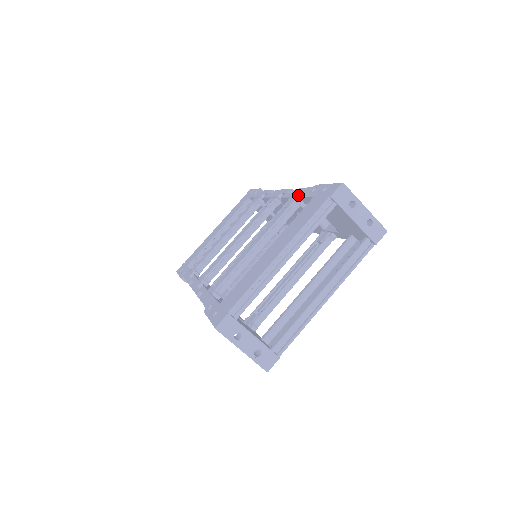
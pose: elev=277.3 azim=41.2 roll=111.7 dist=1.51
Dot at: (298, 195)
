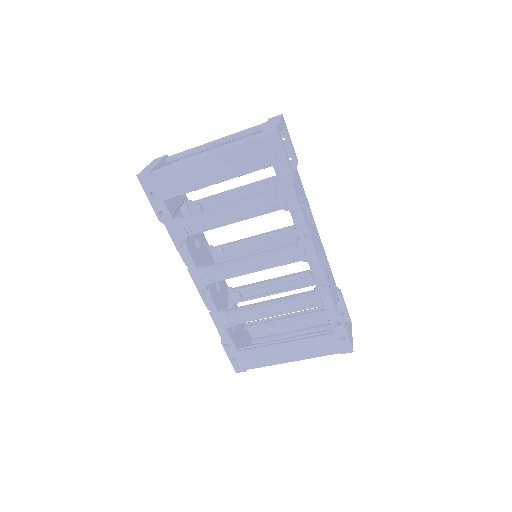
Dot at: (325, 307)
